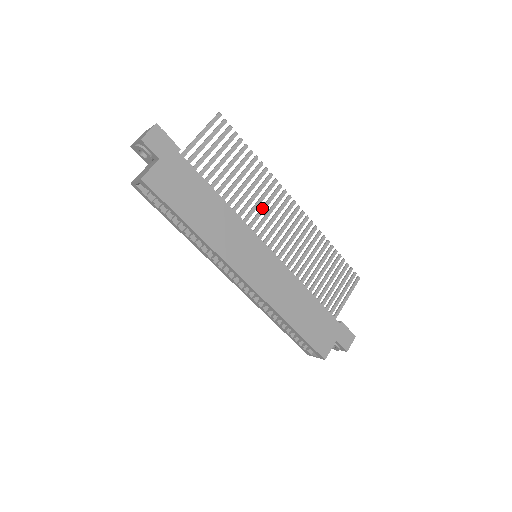
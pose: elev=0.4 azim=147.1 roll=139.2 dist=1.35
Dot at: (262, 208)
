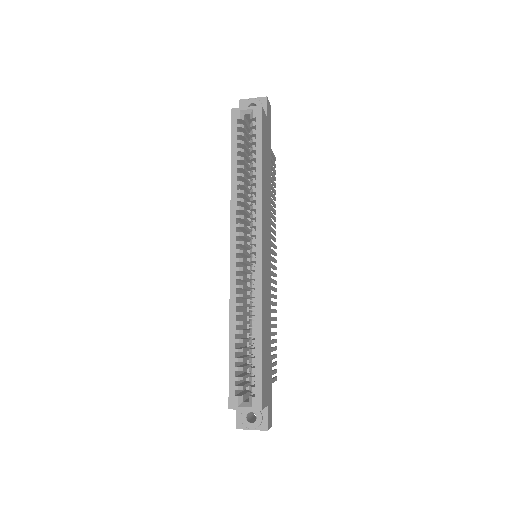
Dot at: occluded
